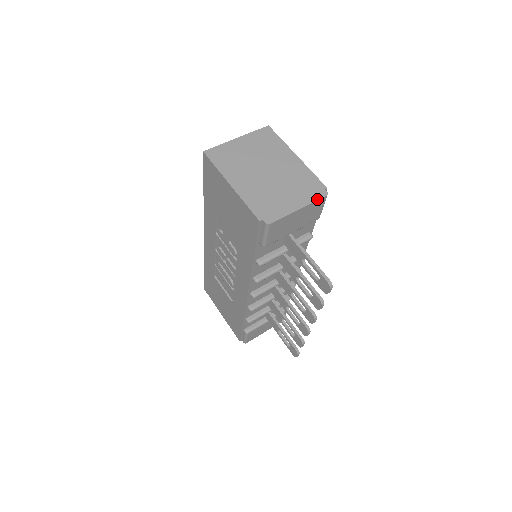
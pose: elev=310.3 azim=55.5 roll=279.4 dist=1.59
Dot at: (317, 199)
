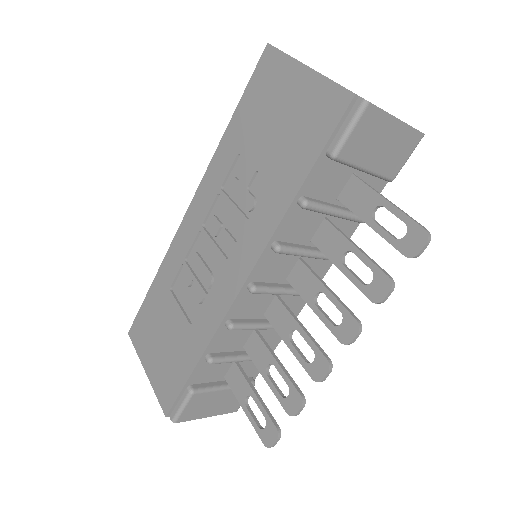
Dot at: occluded
